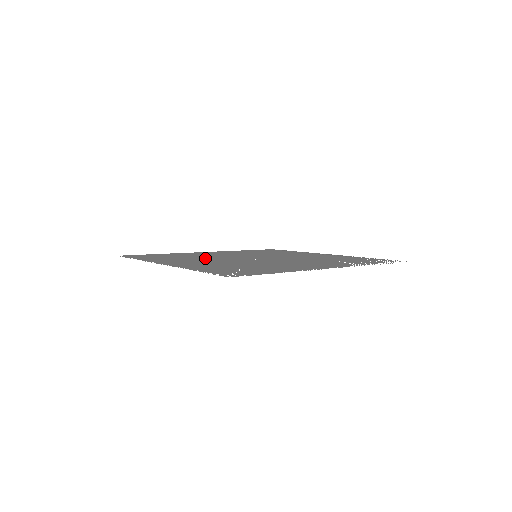
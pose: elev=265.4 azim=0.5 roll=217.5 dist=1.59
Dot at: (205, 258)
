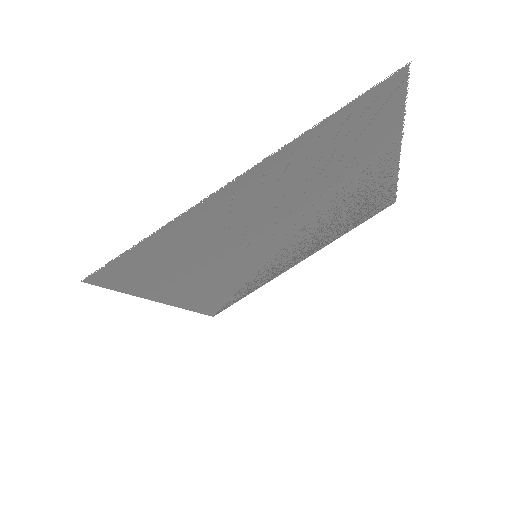
Dot at: (229, 236)
